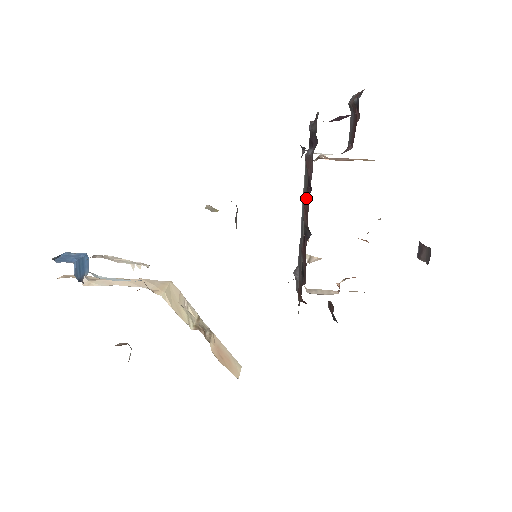
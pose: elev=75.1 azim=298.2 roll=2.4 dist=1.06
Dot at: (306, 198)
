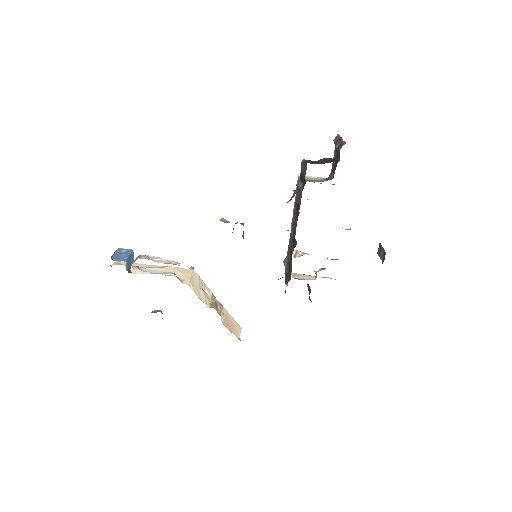
Dot at: (295, 216)
